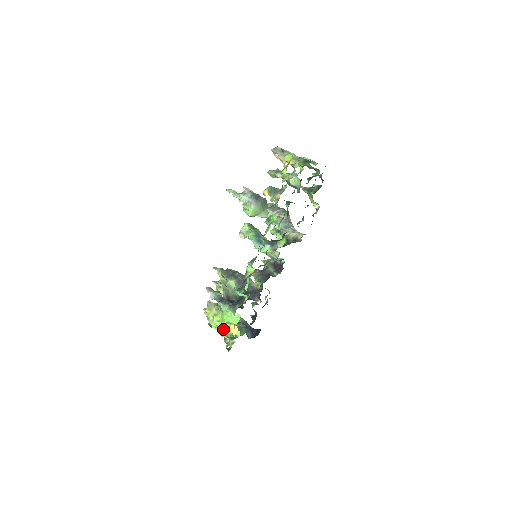
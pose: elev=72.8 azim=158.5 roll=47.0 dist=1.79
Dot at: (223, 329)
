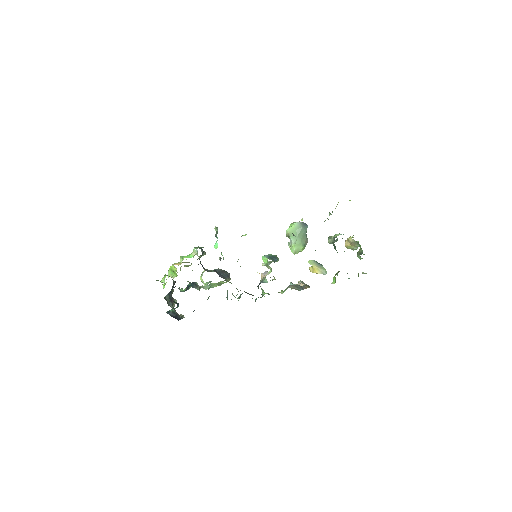
Dot at: (170, 276)
